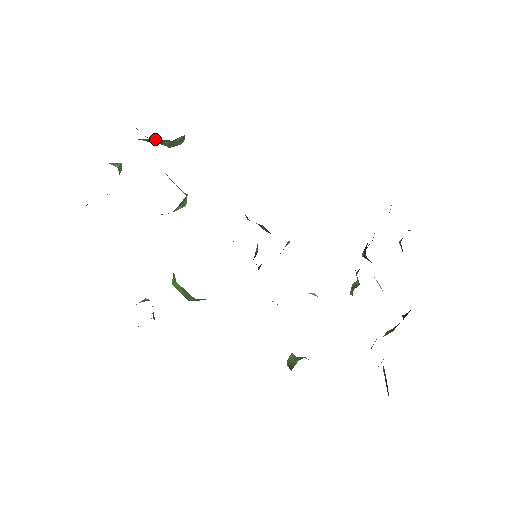
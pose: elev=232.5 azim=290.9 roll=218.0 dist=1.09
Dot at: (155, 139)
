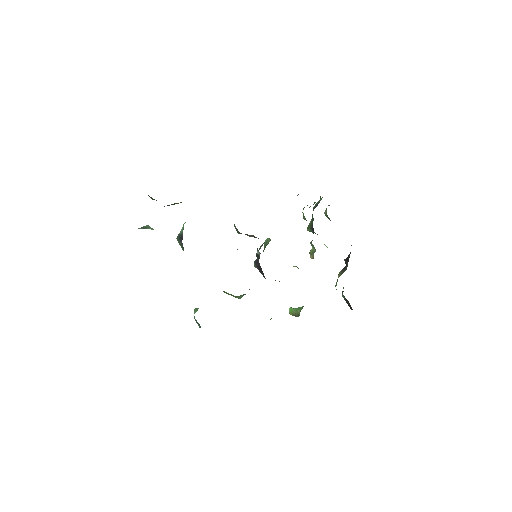
Dot at: (174, 203)
